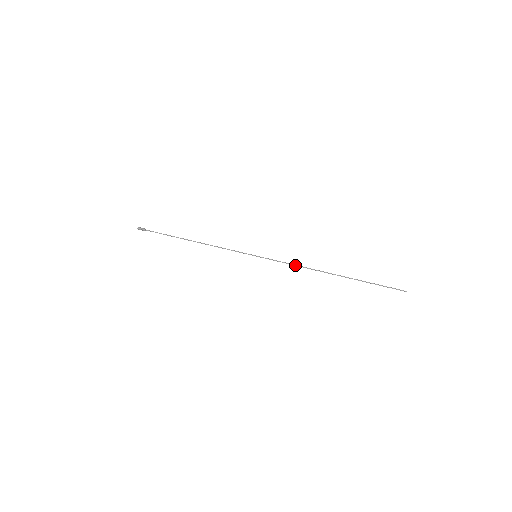
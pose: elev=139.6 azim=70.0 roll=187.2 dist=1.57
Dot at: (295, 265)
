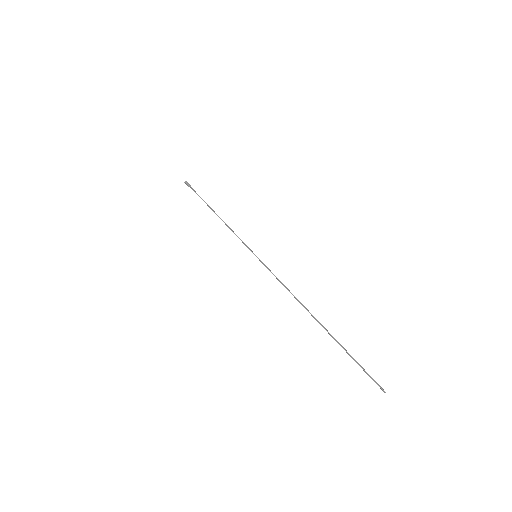
Dot at: (284, 285)
